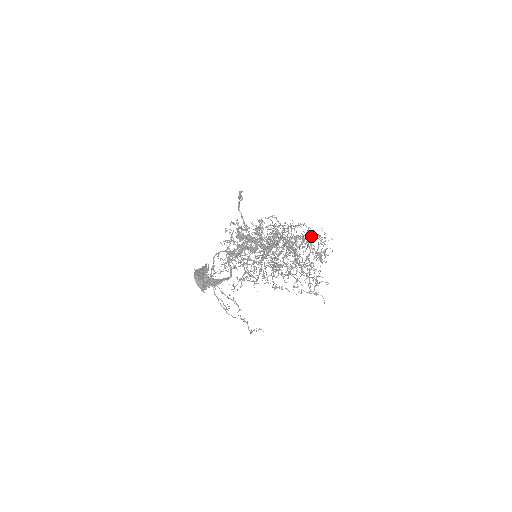
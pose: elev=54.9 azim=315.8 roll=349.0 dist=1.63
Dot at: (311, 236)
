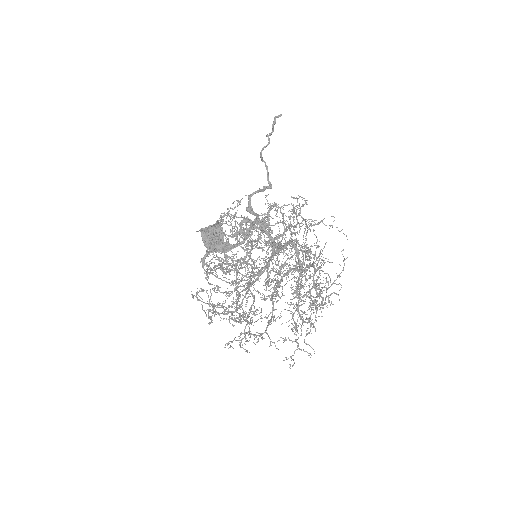
Dot at: (317, 269)
